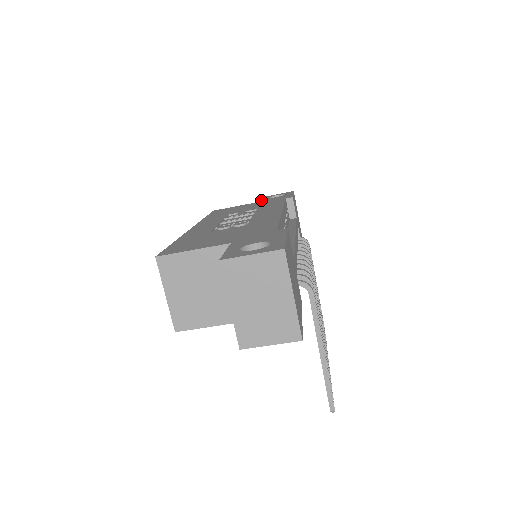
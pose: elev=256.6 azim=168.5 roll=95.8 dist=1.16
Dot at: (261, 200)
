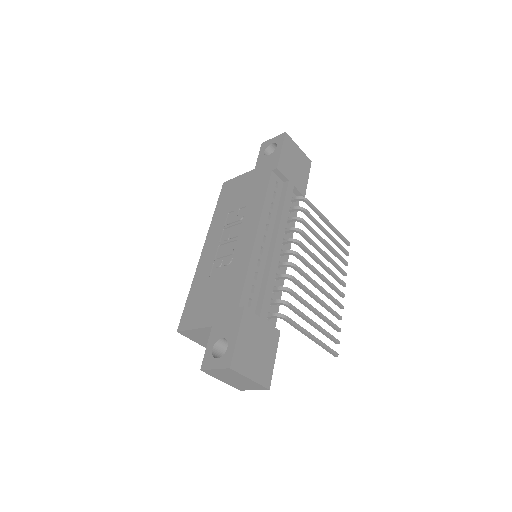
Dot at: (257, 163)
